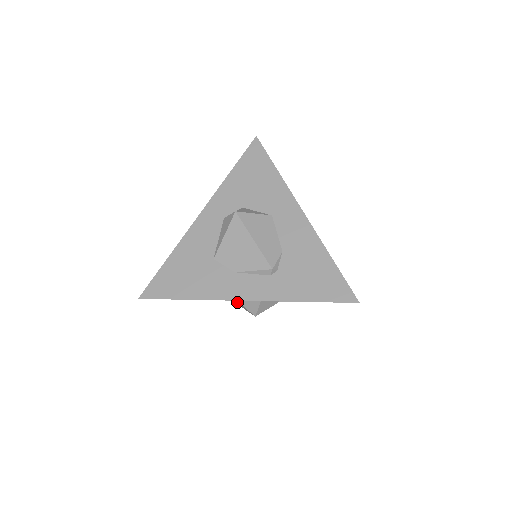
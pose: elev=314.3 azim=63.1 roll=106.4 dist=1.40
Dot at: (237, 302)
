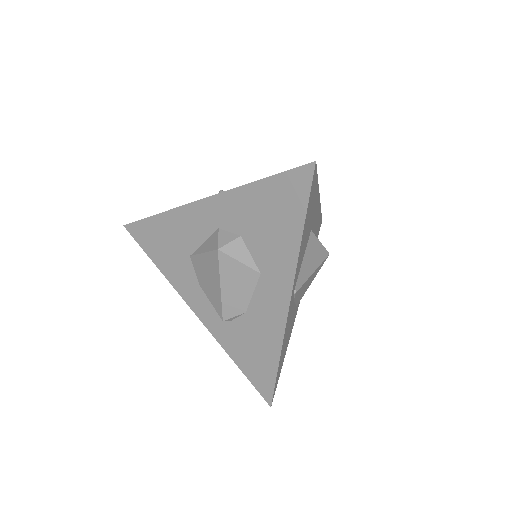
Dot at: occluded
